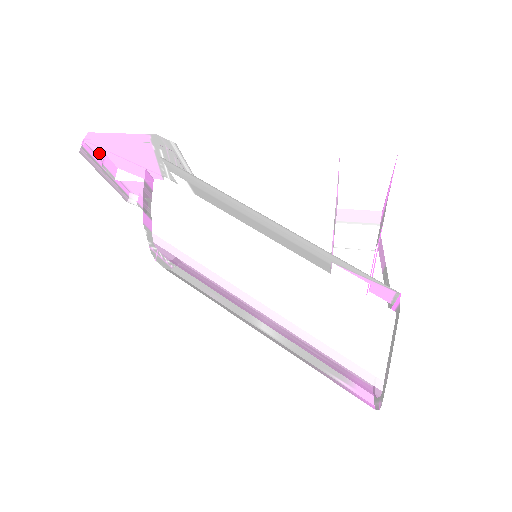
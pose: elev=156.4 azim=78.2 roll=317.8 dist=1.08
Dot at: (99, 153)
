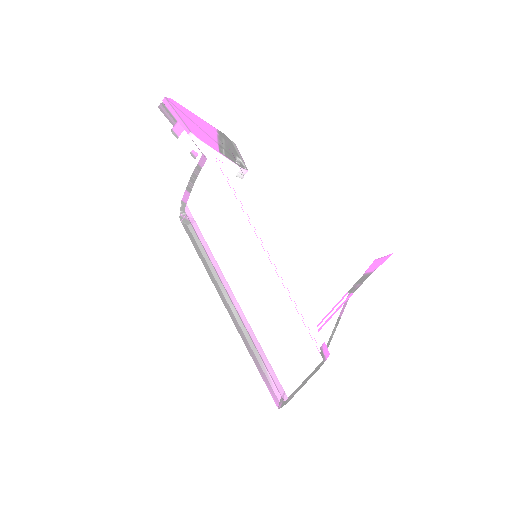
Dot at: (175, 108)
